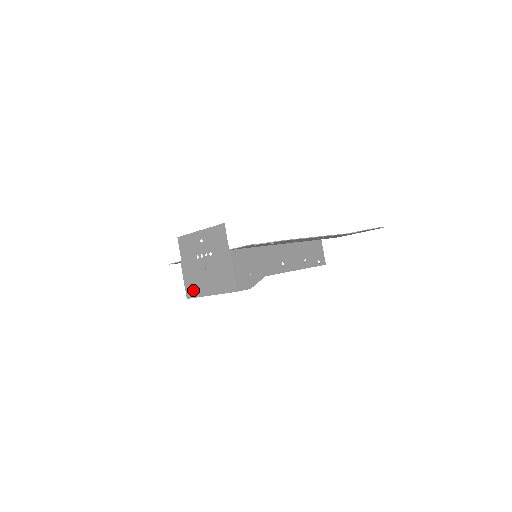
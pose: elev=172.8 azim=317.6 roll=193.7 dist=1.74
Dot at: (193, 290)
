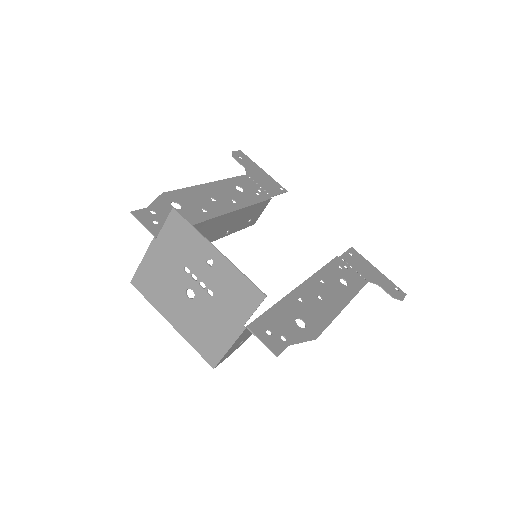
Dot at: (148, 288)
